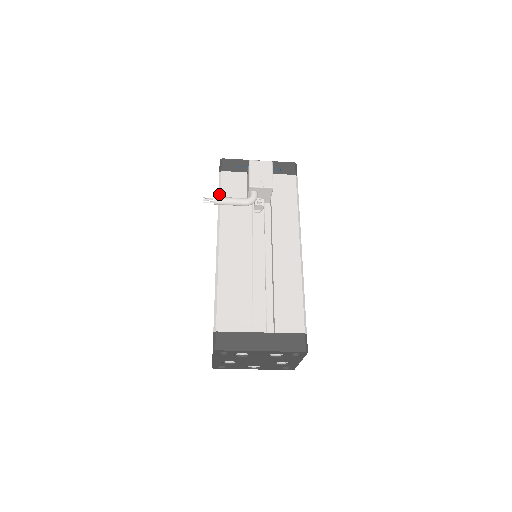
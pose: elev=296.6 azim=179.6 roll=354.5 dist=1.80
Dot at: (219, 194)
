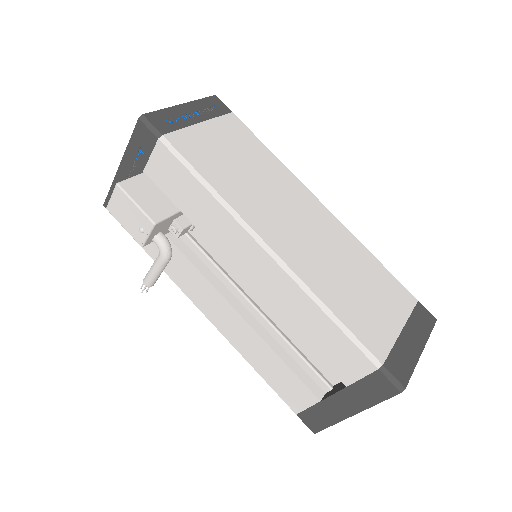
Dot at: occluded
